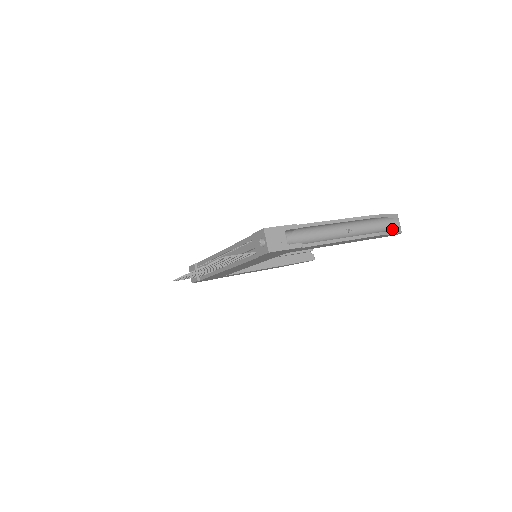
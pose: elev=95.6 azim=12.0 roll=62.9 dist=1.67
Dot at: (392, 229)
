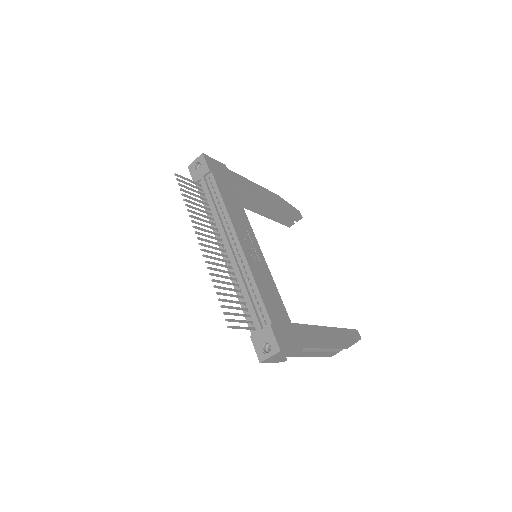
Dot at: occluded
